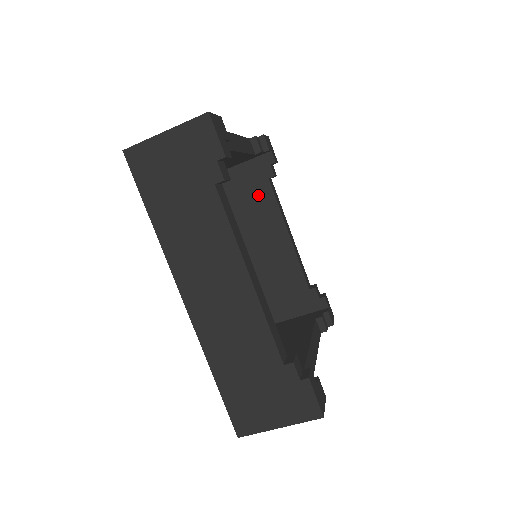
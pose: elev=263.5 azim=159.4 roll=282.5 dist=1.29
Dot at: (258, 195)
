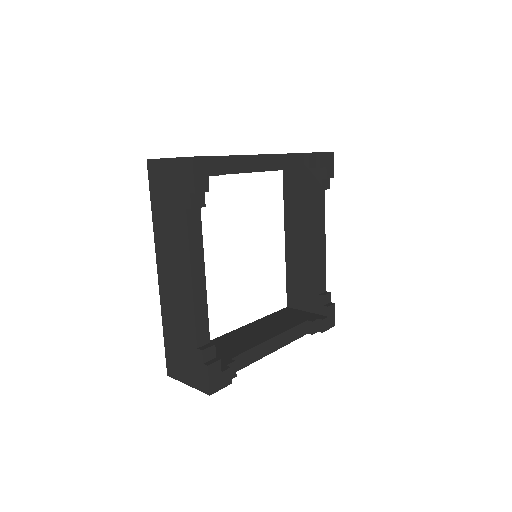
Dot at: (306, 200)
